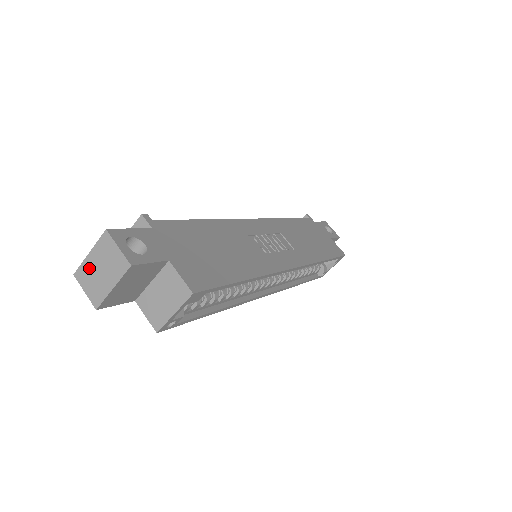
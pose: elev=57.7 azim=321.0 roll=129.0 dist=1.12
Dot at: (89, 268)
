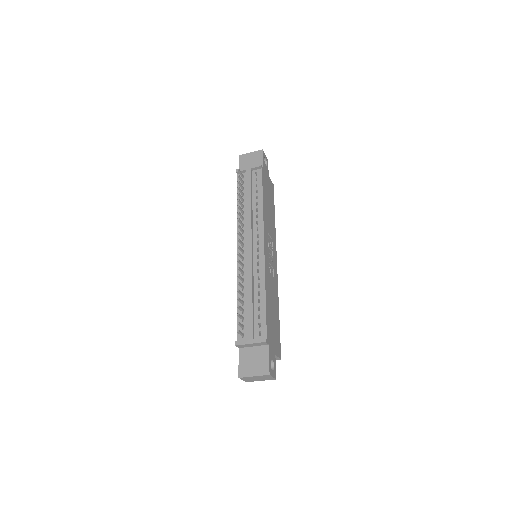
Dot at: (251, 378)
